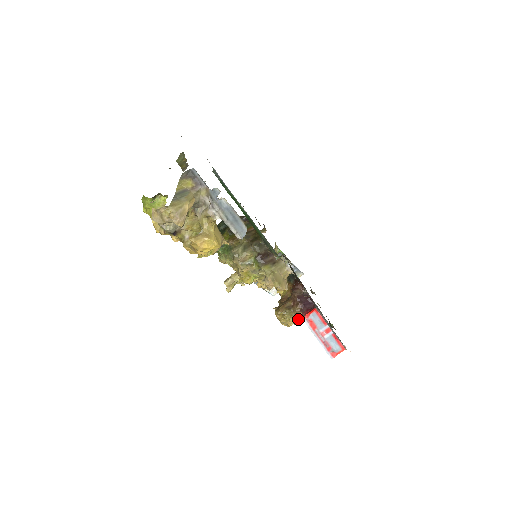
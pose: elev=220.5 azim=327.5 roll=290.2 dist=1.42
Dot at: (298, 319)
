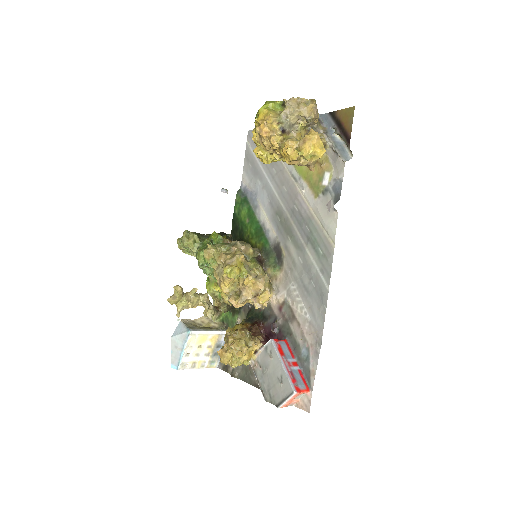
Dot at: (249, 356)
